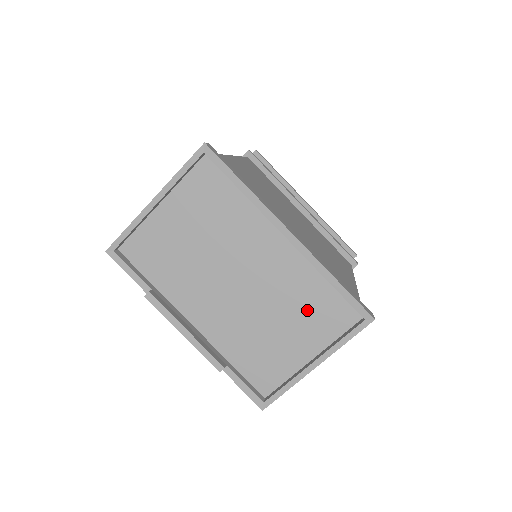
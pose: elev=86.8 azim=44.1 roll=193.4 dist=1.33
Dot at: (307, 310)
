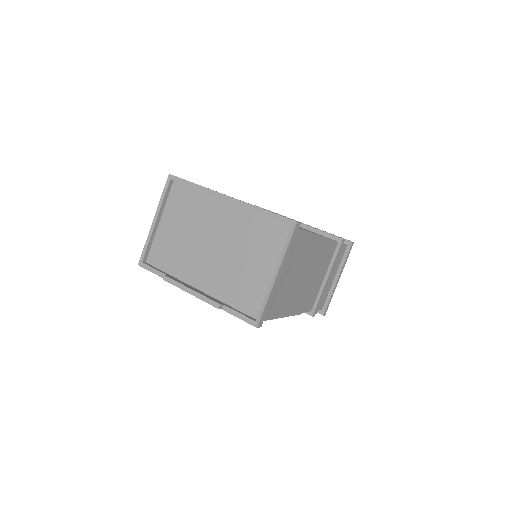
Dot at: (259, 241)
